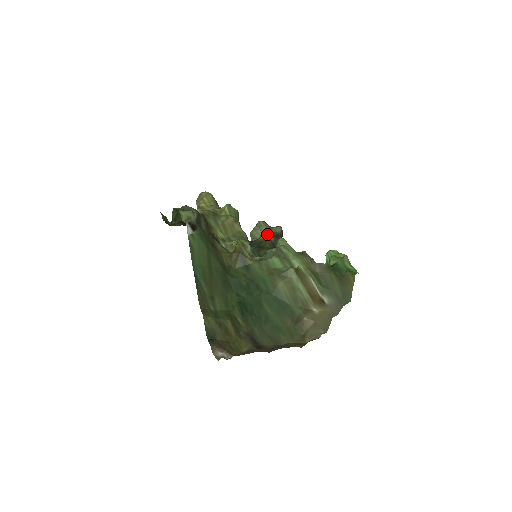
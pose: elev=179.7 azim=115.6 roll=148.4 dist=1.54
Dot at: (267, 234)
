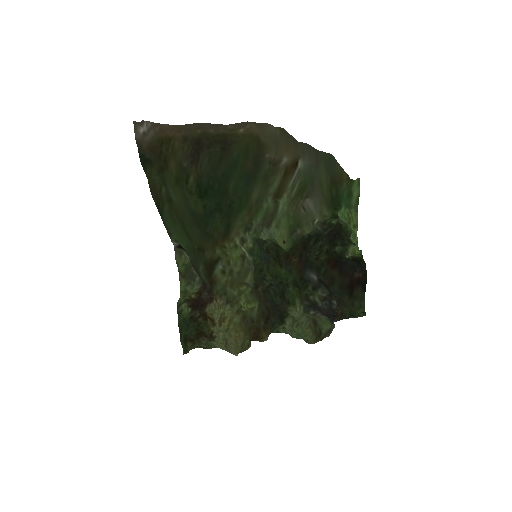
Dot at: (303, 312)
